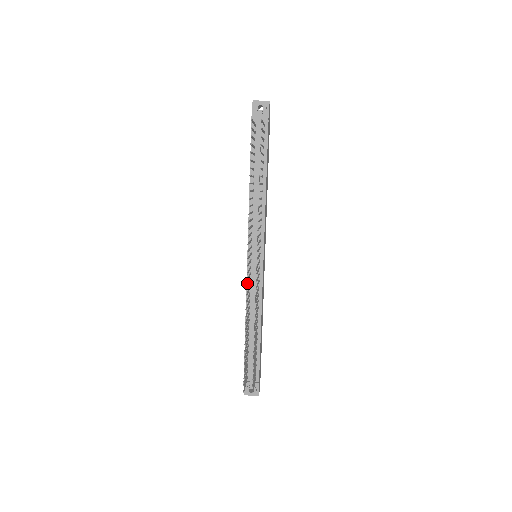
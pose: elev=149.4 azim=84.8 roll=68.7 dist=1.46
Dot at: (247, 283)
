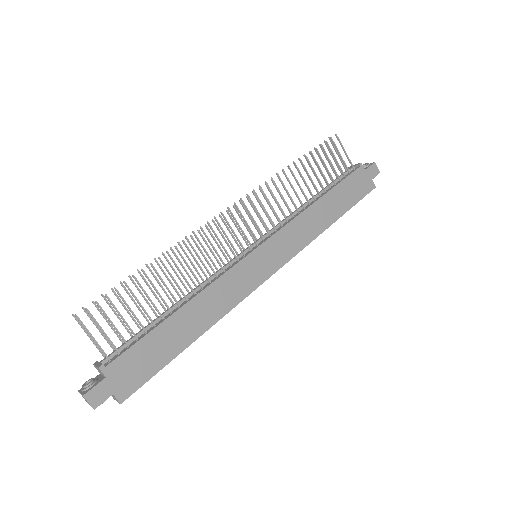
Dot at: occluded
